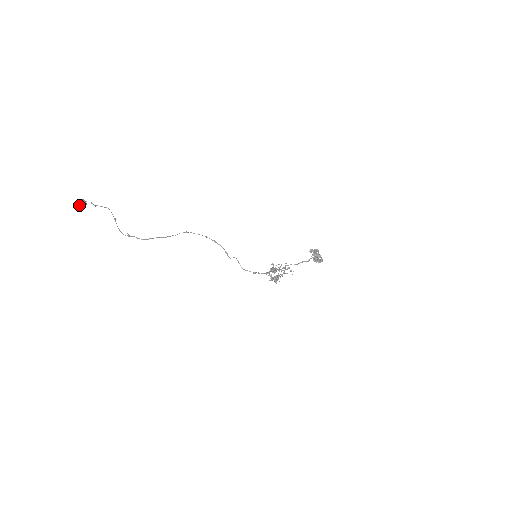
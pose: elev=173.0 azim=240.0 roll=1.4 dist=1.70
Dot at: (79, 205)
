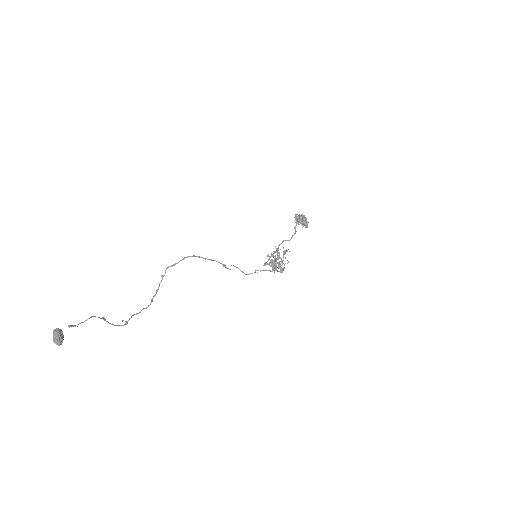
Dot at: (60, 344)
